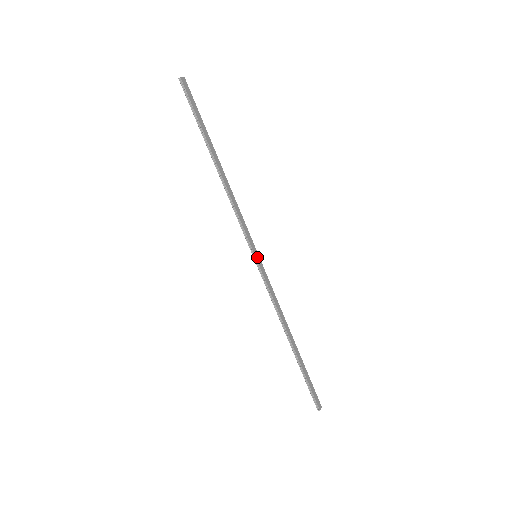
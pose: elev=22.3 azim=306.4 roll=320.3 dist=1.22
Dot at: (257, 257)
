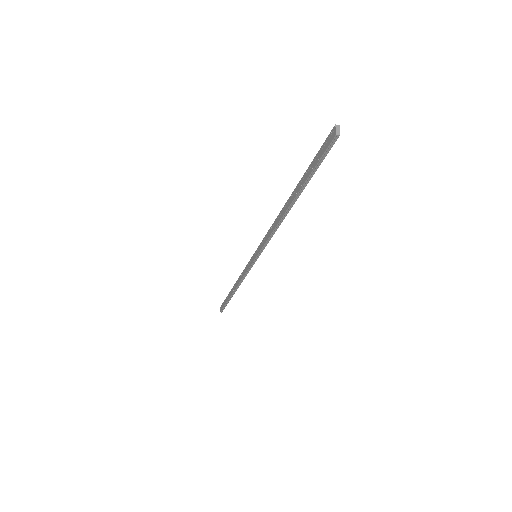
Dot at: (257, 257)
